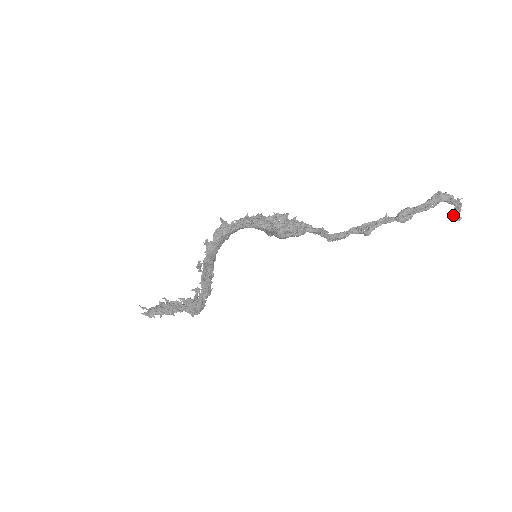
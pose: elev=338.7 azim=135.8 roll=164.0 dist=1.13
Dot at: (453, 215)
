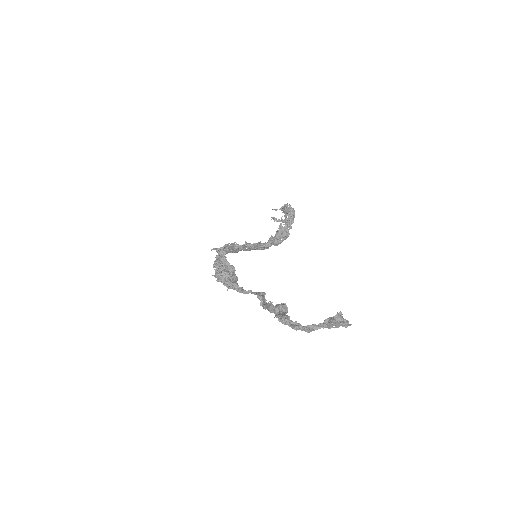
Dot at: occluded
